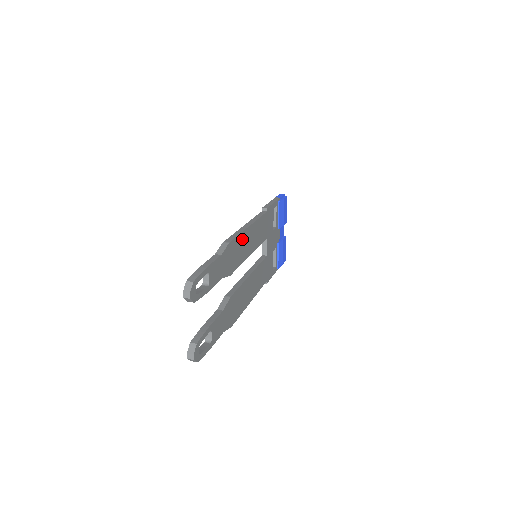
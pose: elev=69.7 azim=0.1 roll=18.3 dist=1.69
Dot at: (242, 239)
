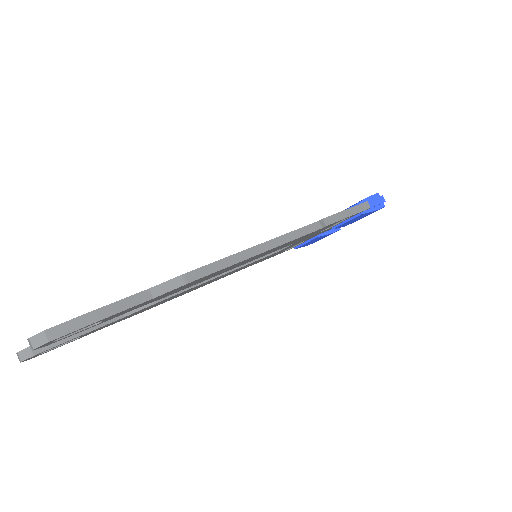
Dot at: (228, 267)
